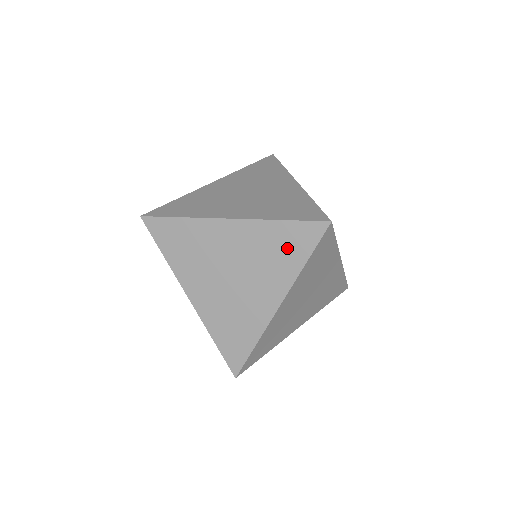
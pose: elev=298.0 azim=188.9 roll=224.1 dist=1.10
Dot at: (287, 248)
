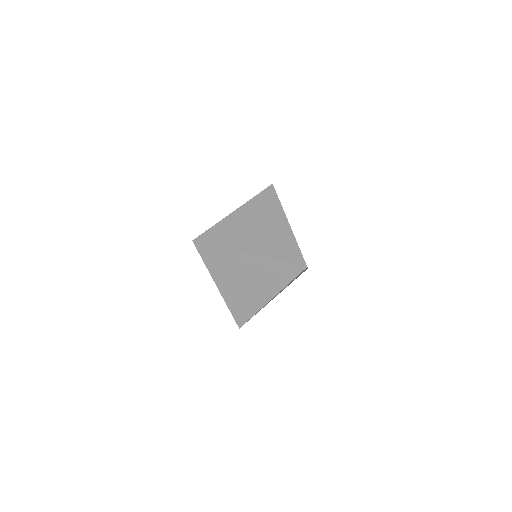
Dot at: (280, 274)
